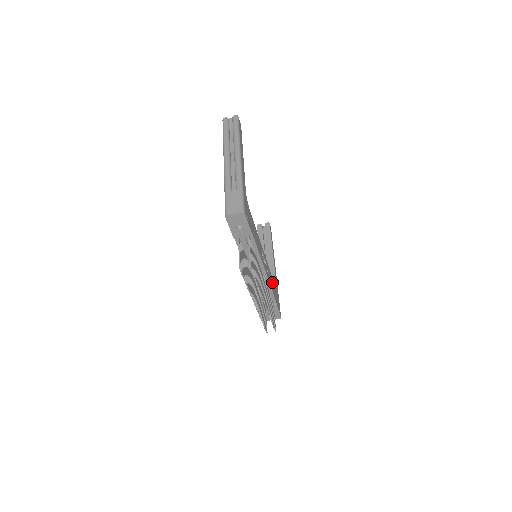
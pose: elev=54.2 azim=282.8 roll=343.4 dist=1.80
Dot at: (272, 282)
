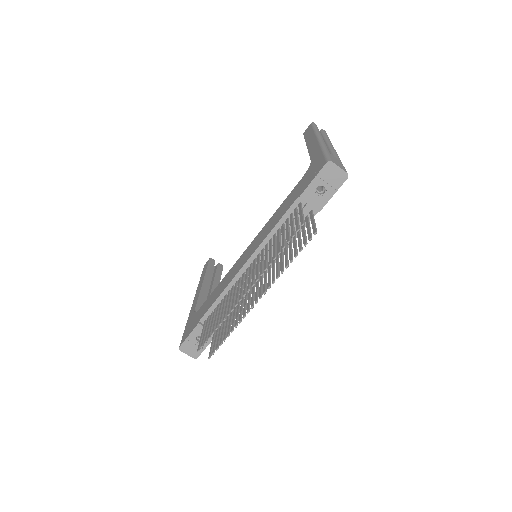
Dot at: occluded
